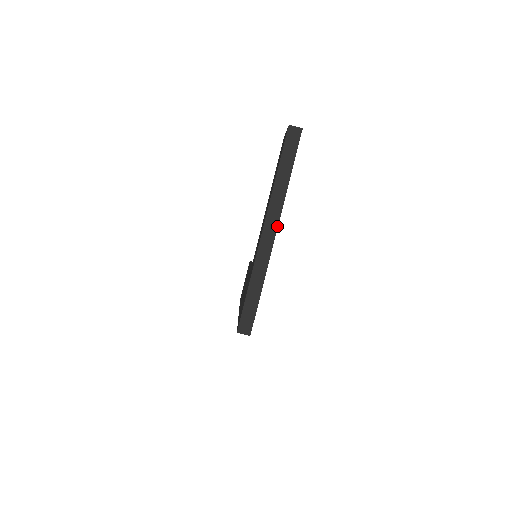
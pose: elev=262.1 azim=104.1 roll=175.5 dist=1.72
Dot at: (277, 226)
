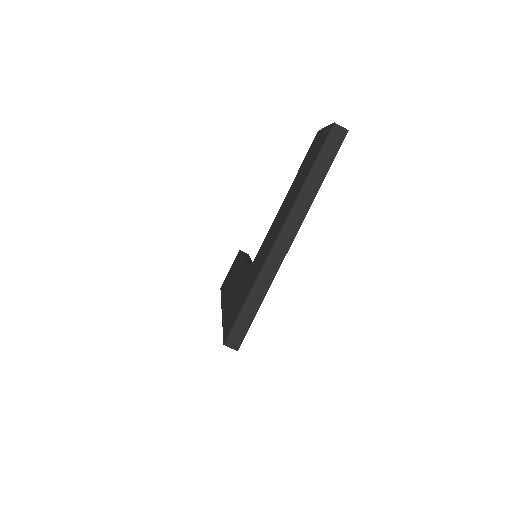
Dot at: (295, 236)
